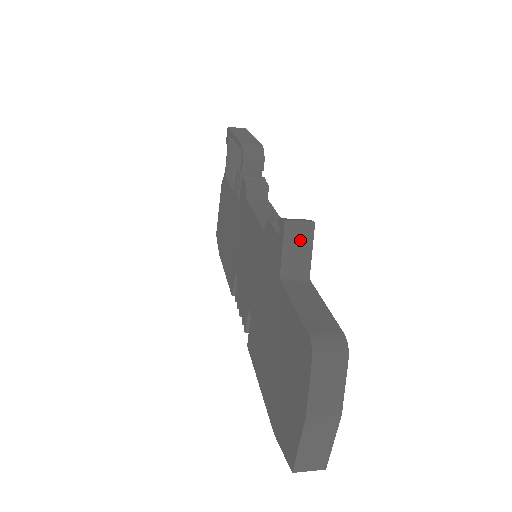
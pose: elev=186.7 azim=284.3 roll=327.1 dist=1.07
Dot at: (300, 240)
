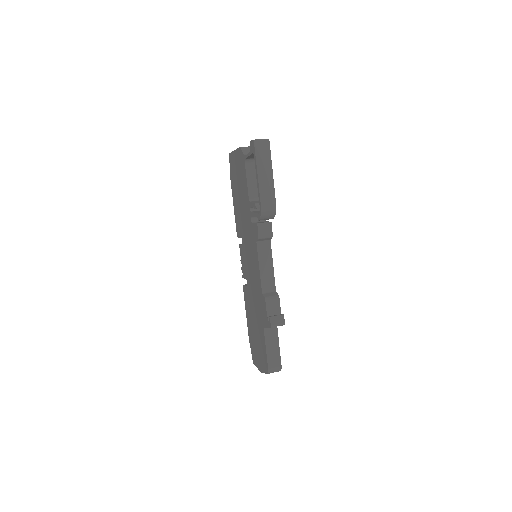
Dot at: occluded
